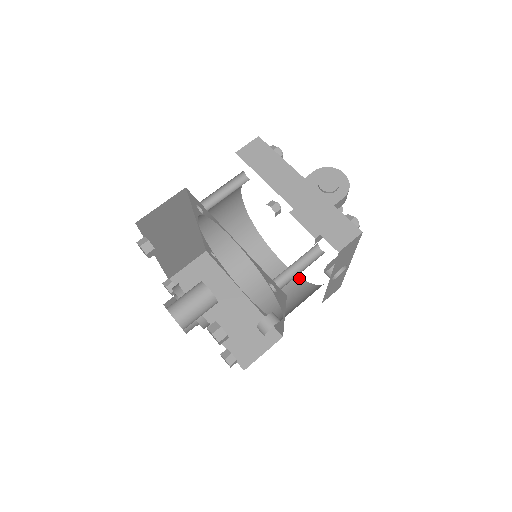
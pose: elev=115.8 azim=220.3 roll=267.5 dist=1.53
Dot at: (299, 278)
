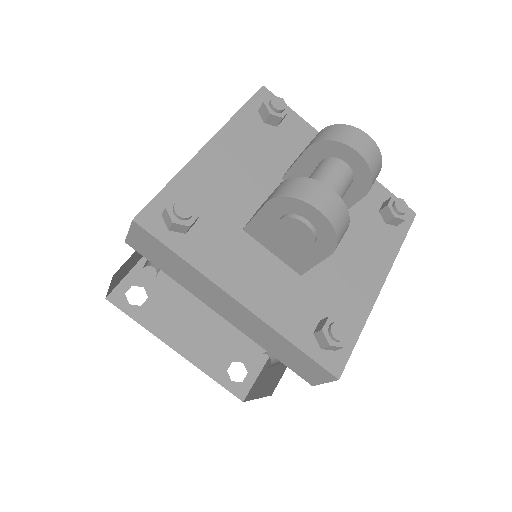
Dot at: occluded
